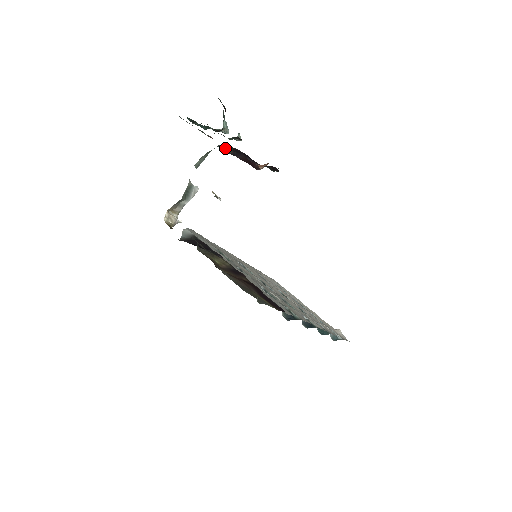
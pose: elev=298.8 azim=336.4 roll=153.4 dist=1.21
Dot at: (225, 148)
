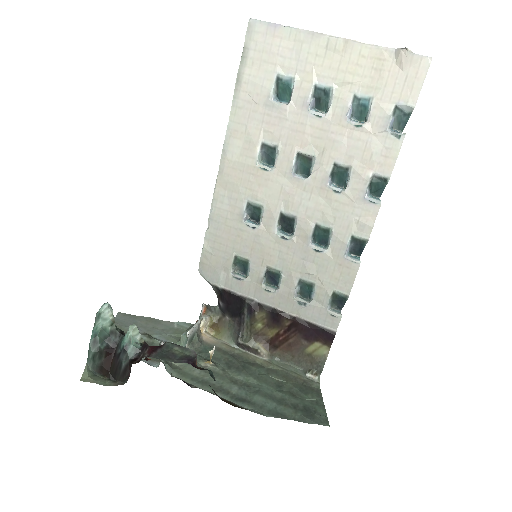
Dot at: occluded
